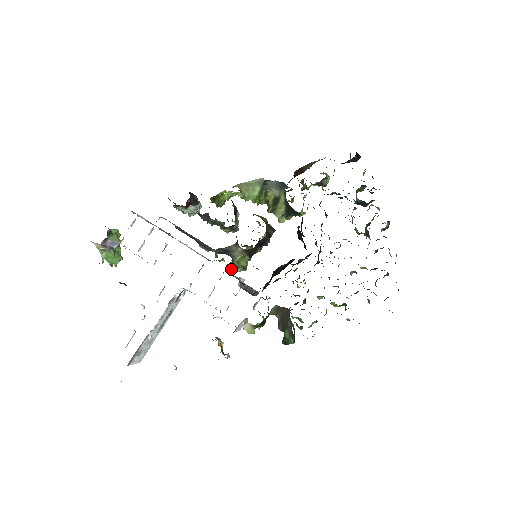
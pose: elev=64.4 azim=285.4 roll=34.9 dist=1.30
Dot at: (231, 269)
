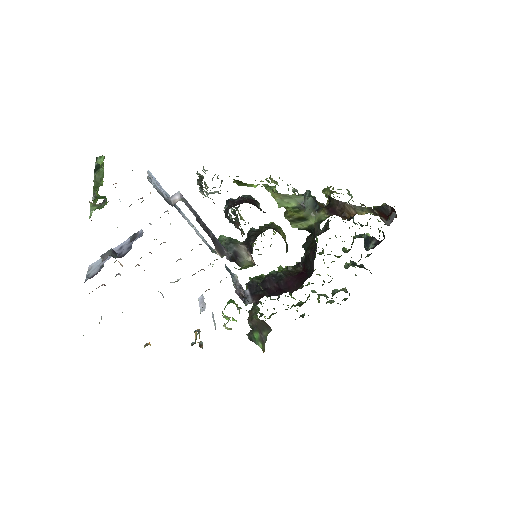
Dot at: occluded
